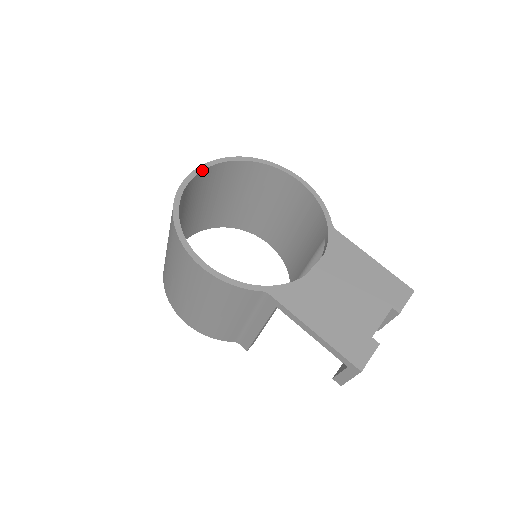
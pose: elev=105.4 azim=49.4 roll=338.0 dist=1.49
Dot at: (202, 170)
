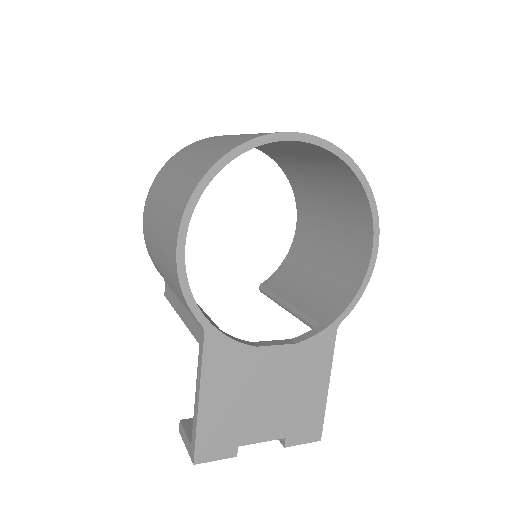
Dot at: (306, 141)
